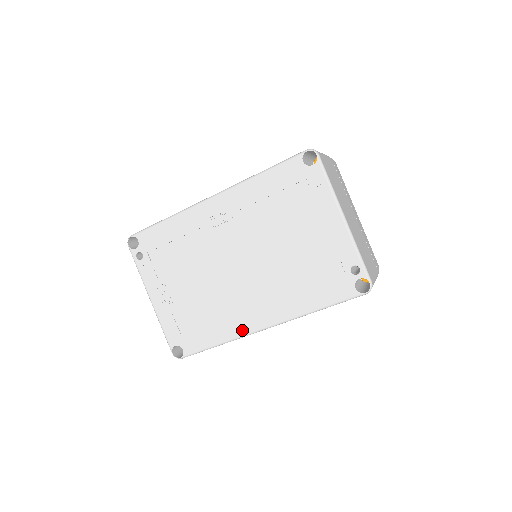
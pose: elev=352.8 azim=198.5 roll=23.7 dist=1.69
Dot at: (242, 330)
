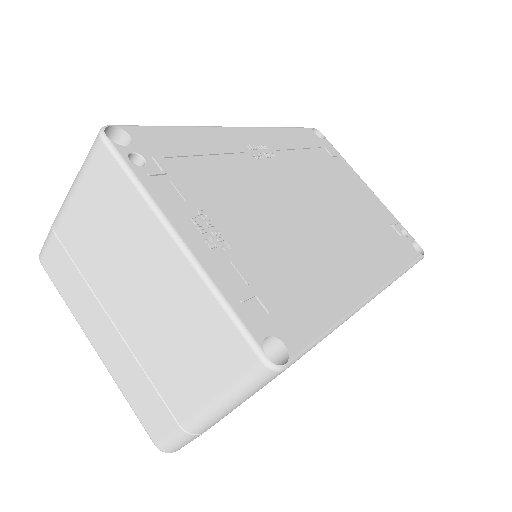
Dot at: (354, 297)
